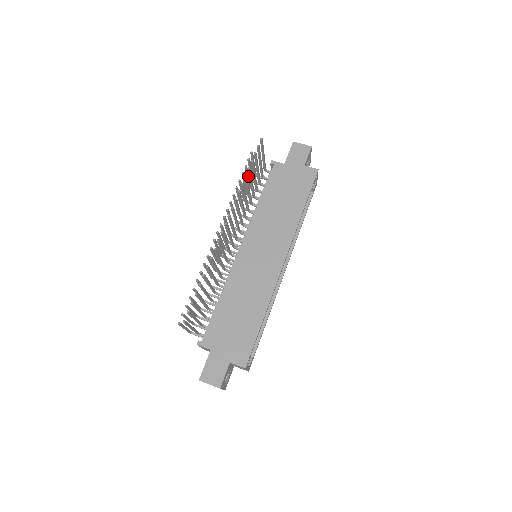
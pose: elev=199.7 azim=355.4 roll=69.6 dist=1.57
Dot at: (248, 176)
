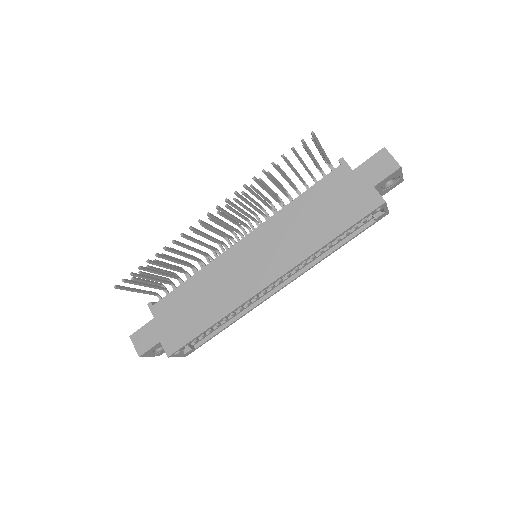
Dot at: occluded
